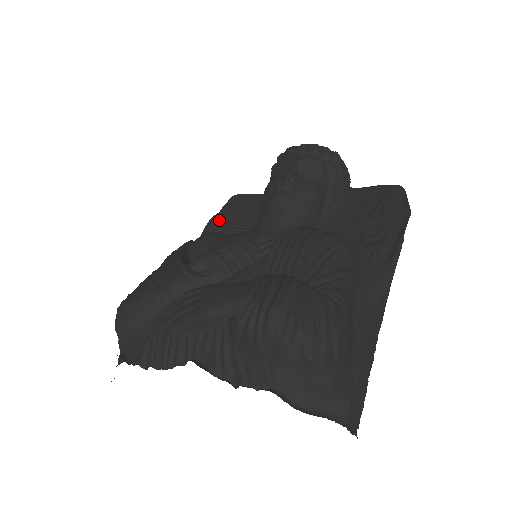
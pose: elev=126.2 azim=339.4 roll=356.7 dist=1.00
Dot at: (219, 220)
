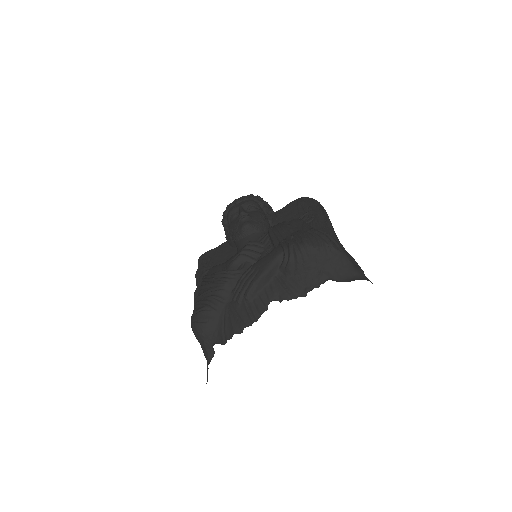
Dot at: (203, 271)
